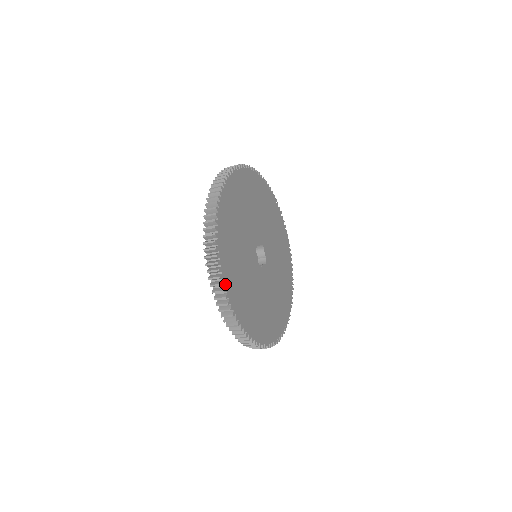
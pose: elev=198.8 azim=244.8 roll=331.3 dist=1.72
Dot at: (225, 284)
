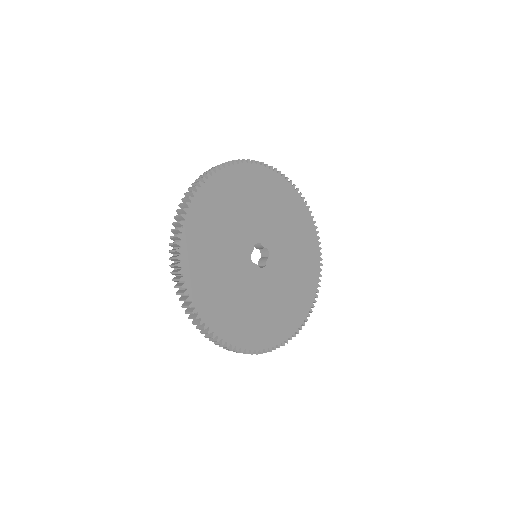
Dot at: (188, 213)
